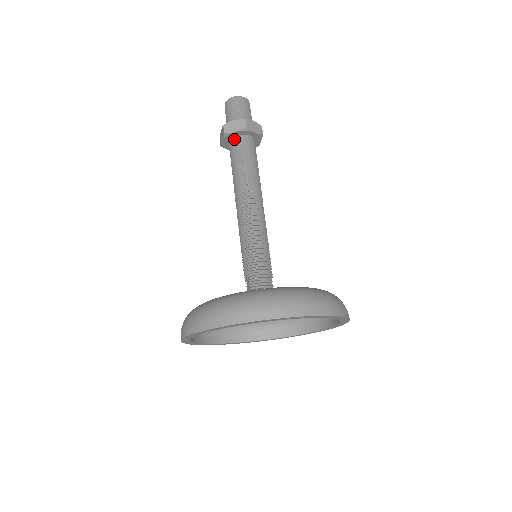
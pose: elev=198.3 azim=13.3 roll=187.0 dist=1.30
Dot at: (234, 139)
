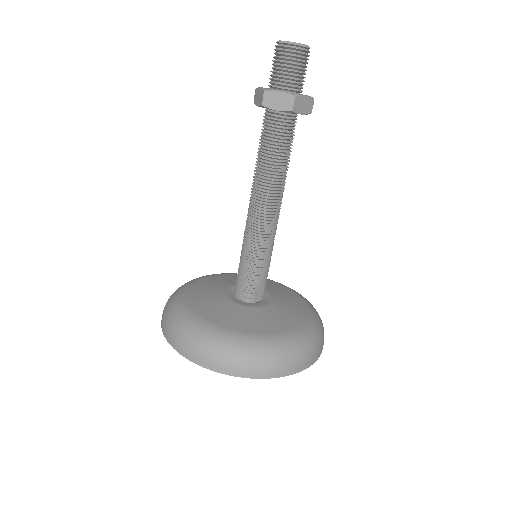
Dot at: (265, 110)
